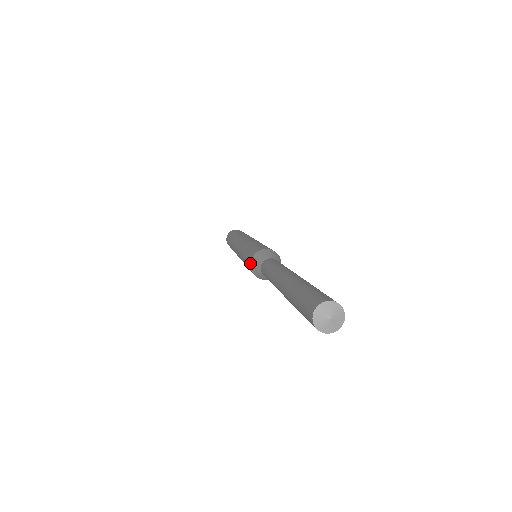
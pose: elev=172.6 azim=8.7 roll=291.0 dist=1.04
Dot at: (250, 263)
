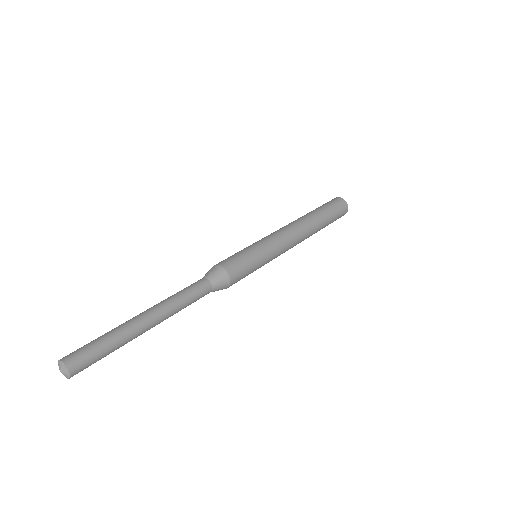
Dot at: (214, 265)
